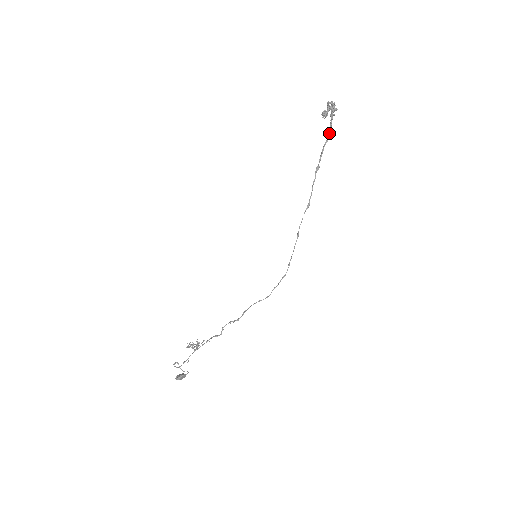
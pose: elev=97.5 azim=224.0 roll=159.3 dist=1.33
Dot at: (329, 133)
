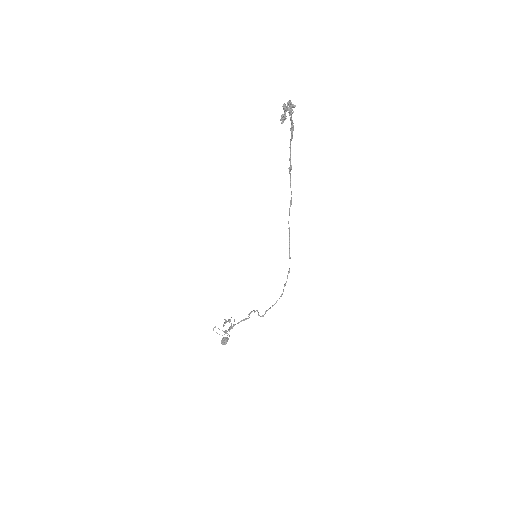
Dot at: (292, 129)
